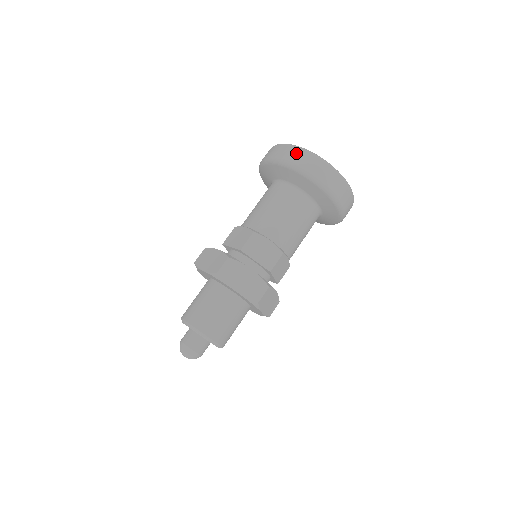
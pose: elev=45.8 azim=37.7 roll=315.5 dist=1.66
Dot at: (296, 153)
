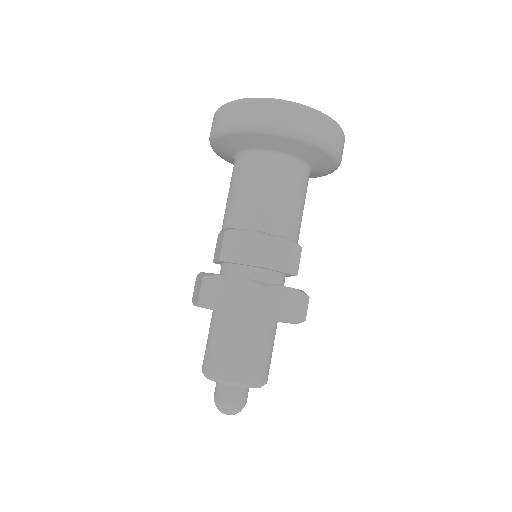
Dot at: (224, 113)
